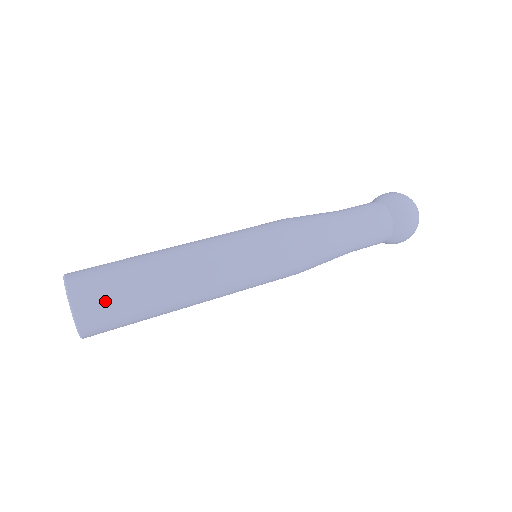
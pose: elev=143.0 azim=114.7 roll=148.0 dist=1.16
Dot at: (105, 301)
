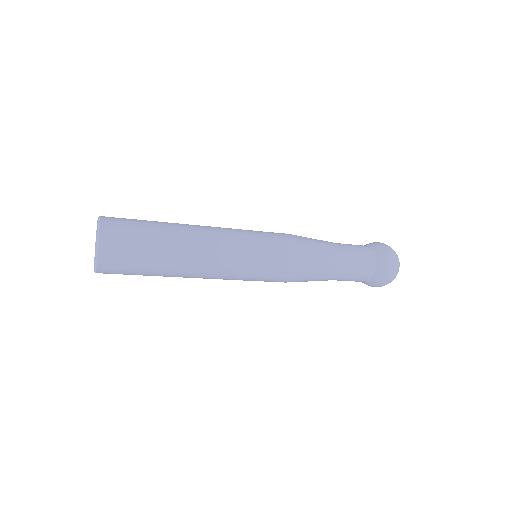
Dot at: occluded
